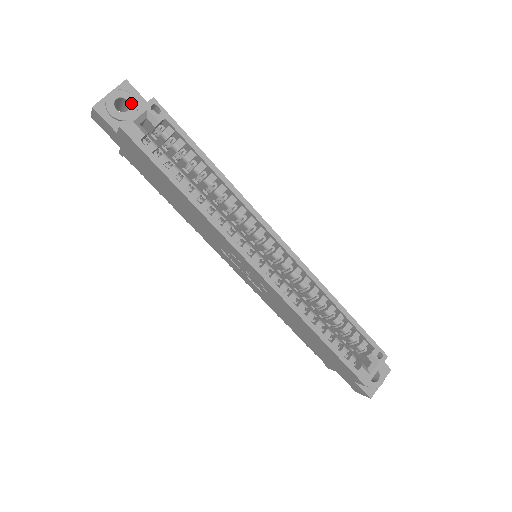
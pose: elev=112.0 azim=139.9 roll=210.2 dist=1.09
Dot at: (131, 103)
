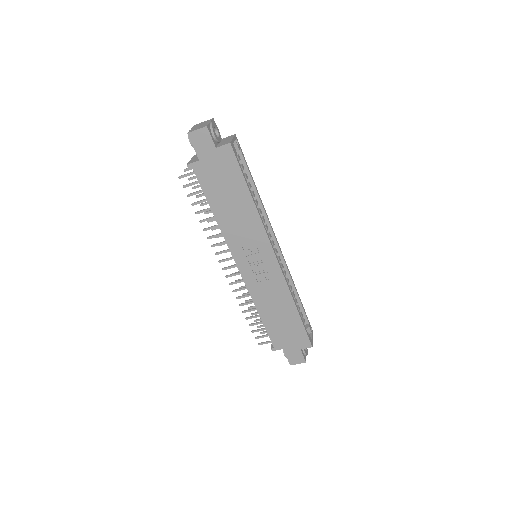
Dot at: (219, 133)
